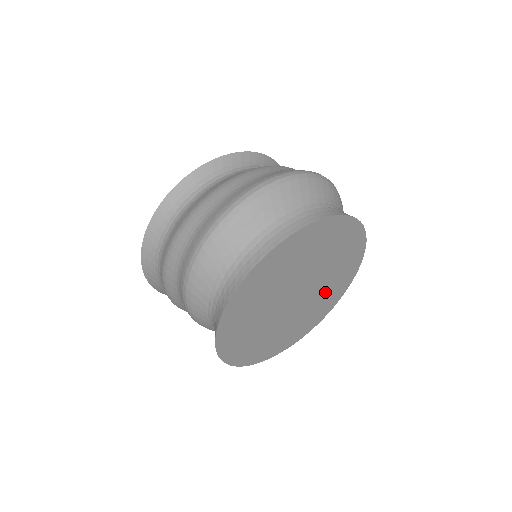
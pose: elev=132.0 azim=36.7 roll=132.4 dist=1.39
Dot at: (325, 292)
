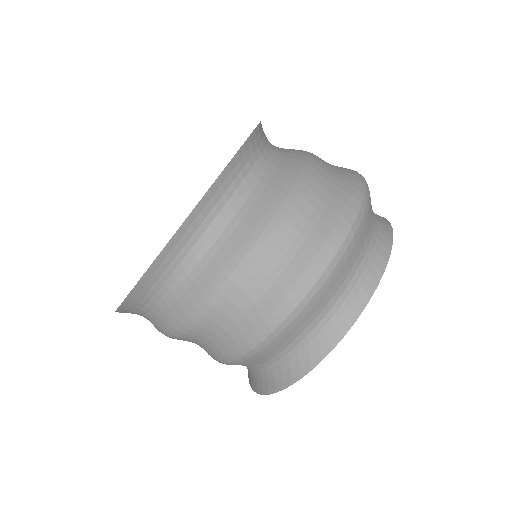
Dot at: occluded
